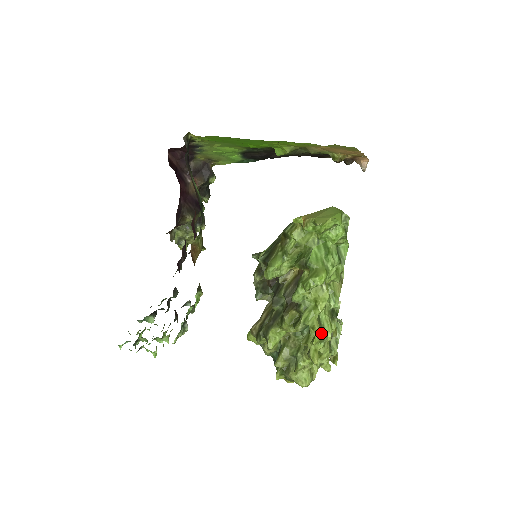
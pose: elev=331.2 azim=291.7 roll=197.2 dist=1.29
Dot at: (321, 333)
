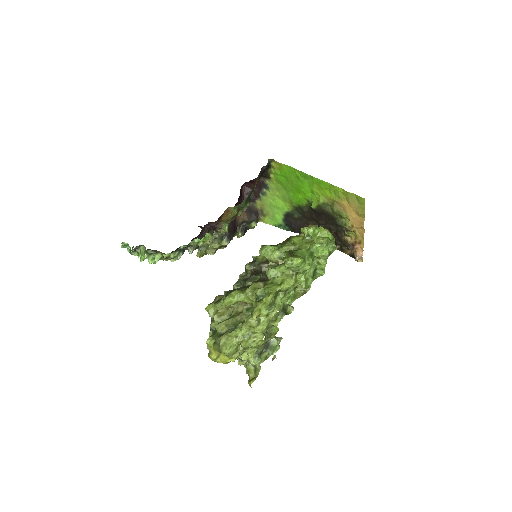
Dot at: (272, 301)
